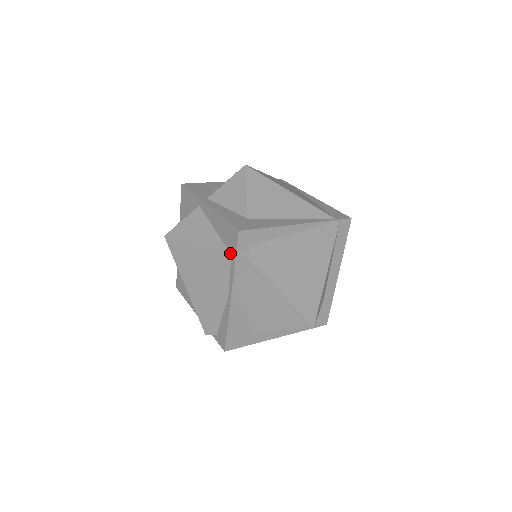
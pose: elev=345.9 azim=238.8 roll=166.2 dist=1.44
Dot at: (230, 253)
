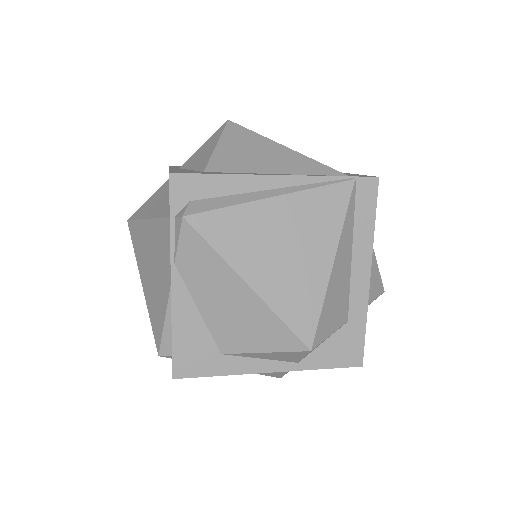
Dot at: (169, 215)
